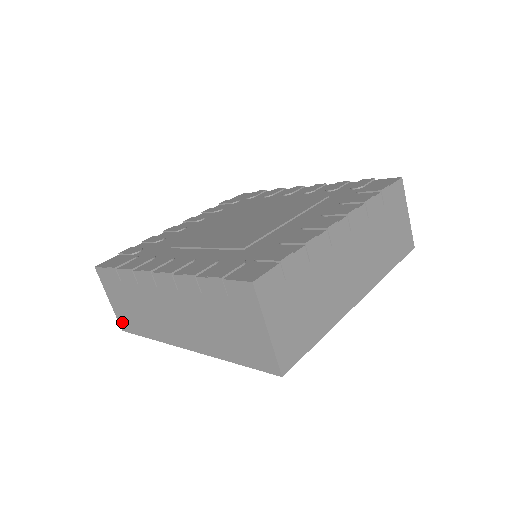
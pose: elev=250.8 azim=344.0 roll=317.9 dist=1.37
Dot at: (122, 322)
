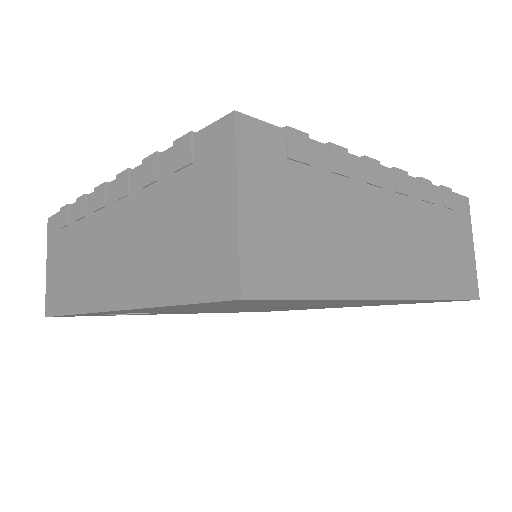
Dot at: (49, 300)
